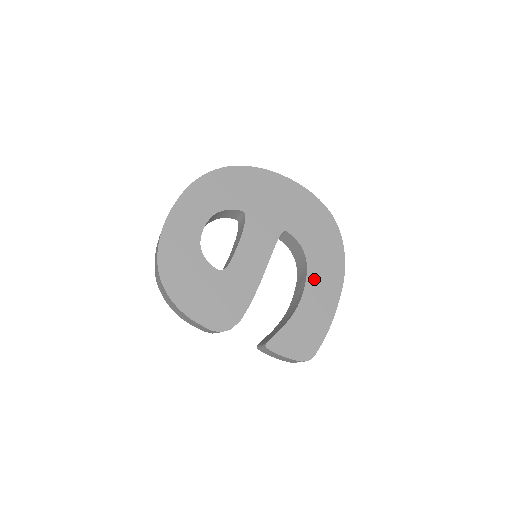
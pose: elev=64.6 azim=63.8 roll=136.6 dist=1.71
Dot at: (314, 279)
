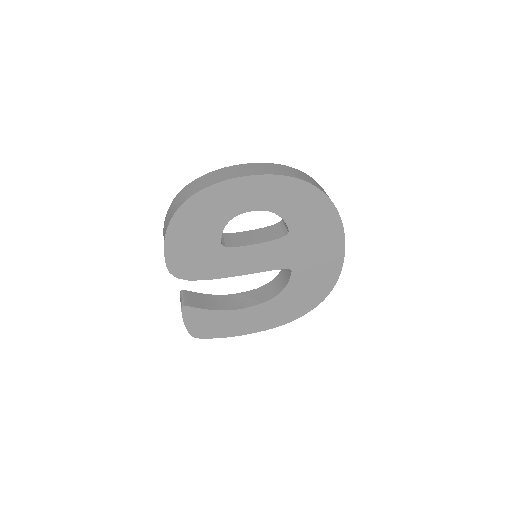
Dot at: (262, 309)
